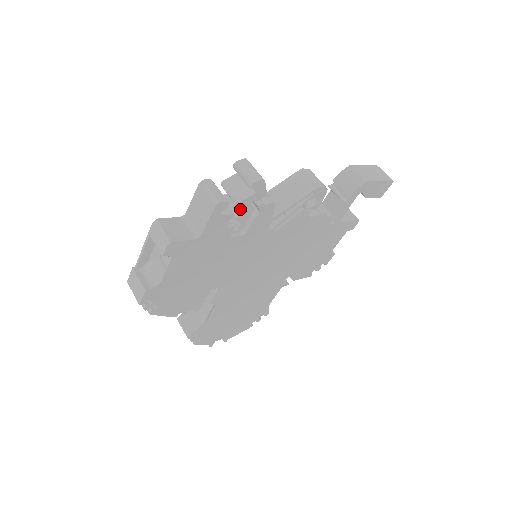
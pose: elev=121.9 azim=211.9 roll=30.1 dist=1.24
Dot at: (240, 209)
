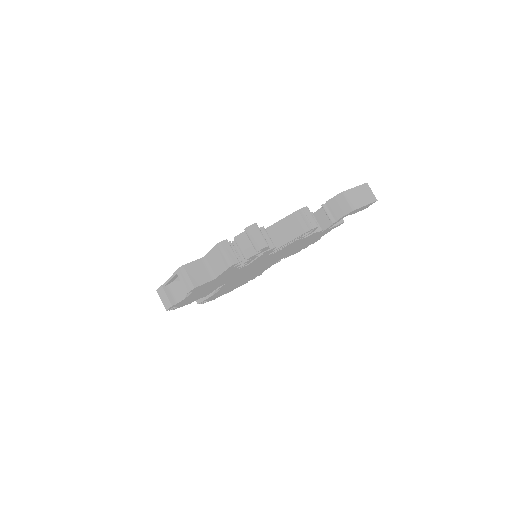
Dot at: occluded
